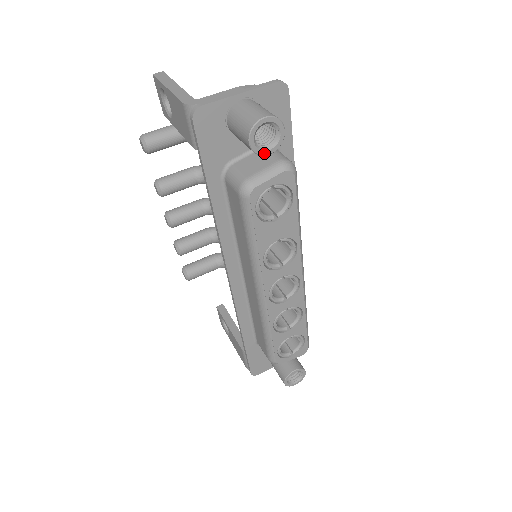
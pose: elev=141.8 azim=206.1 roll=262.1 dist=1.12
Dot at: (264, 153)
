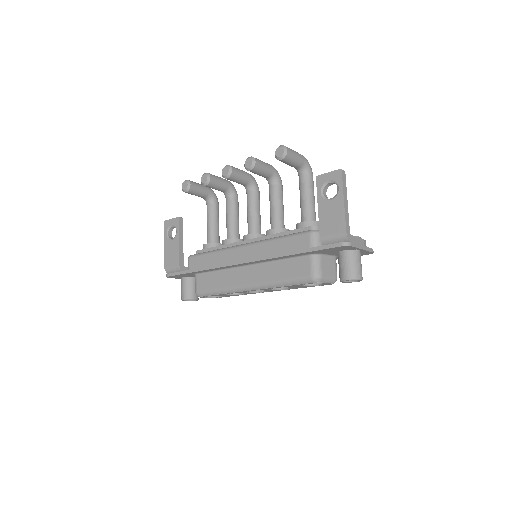
Dot at: (342, 282)
